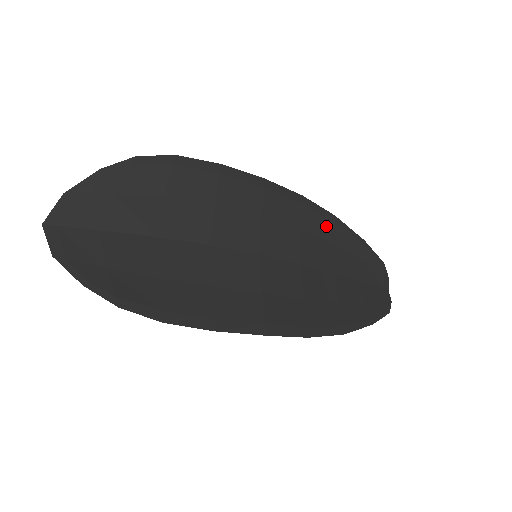
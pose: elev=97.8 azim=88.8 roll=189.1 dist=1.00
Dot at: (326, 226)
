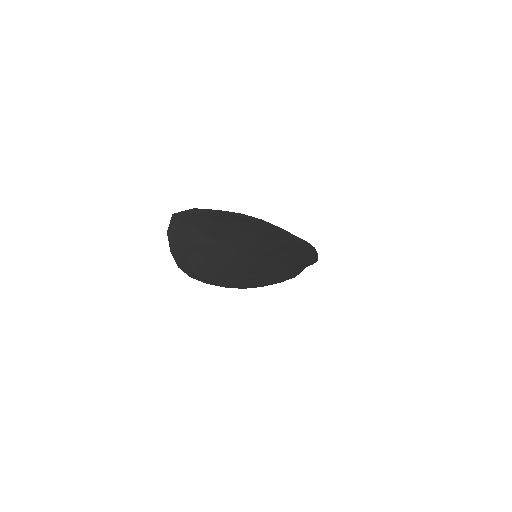
Dot at: (304, 252)
